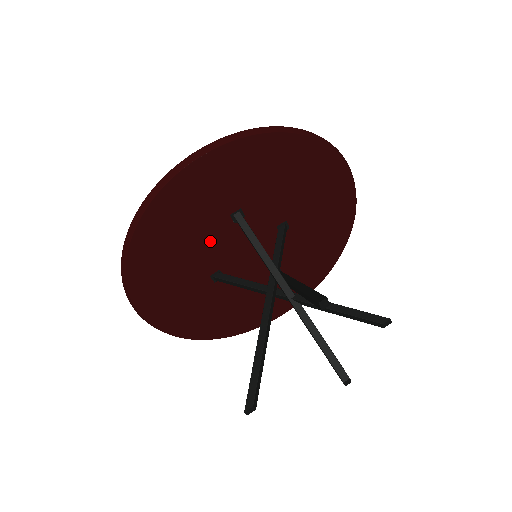
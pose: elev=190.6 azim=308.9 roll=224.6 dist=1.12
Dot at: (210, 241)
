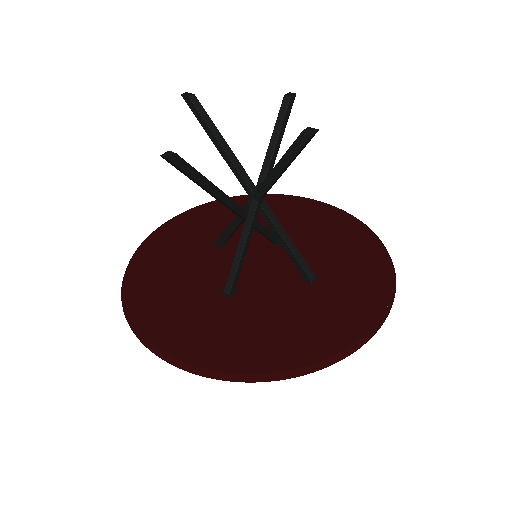
Dot at: (203, 264)
